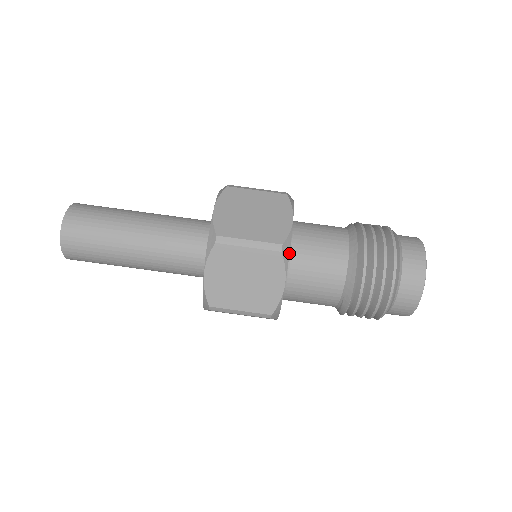
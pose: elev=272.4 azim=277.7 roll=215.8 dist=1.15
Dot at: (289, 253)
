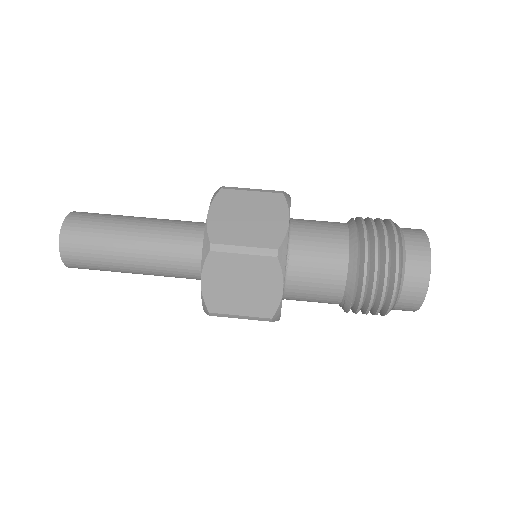
Dot at: occluded
